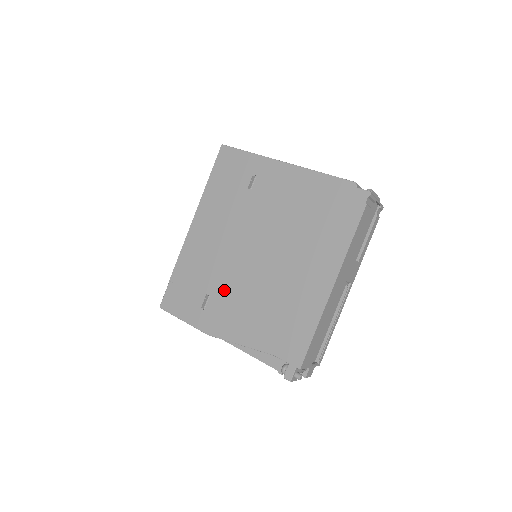
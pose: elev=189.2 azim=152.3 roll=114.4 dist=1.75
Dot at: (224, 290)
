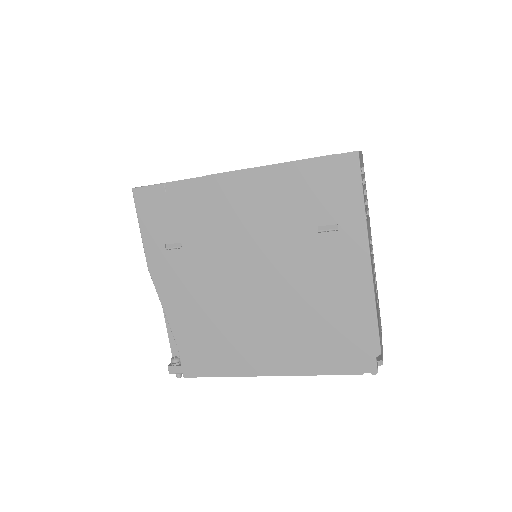
Dot at: (198, 262)
